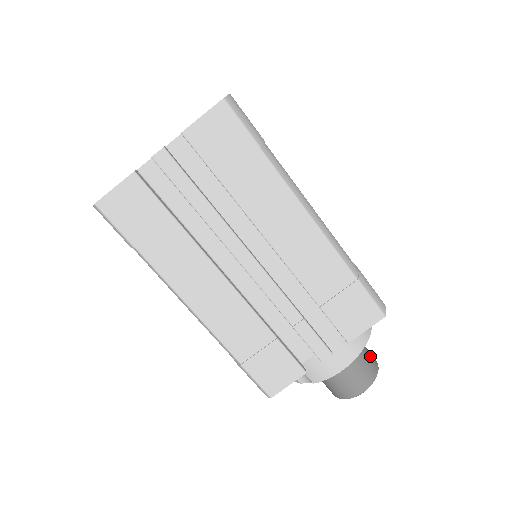
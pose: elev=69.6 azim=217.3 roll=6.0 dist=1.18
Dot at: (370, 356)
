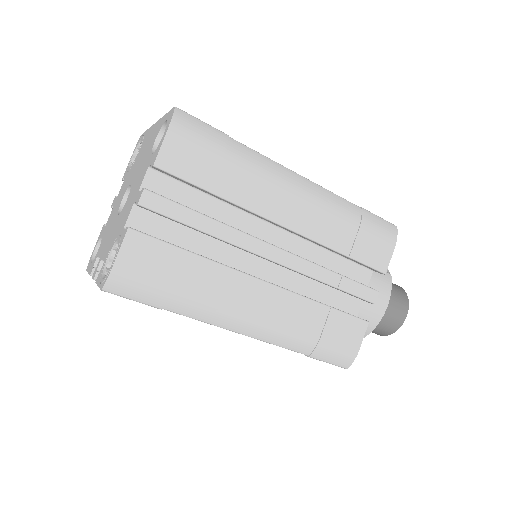
Dot at: (392, 319)
